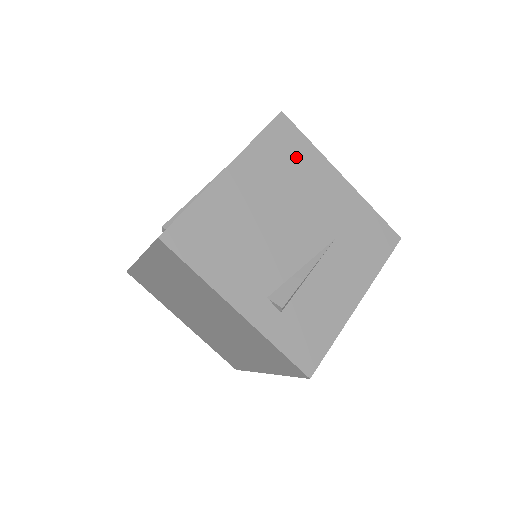
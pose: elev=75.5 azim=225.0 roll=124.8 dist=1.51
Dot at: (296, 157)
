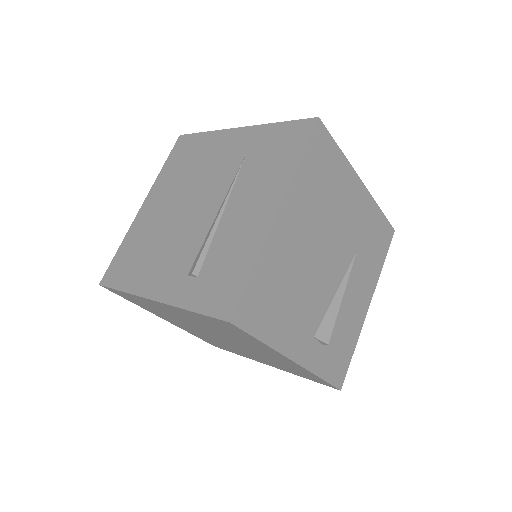
Dot at: (330, 173)
